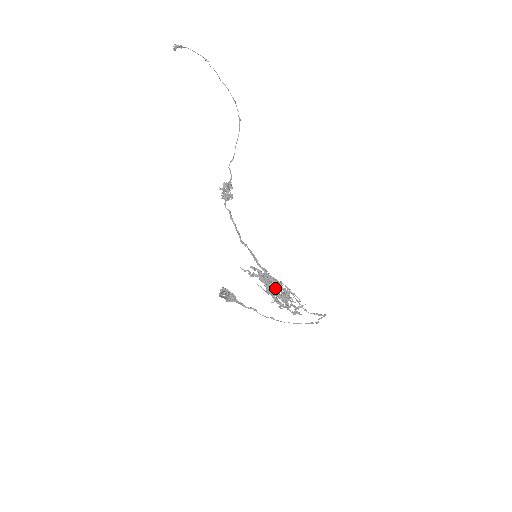
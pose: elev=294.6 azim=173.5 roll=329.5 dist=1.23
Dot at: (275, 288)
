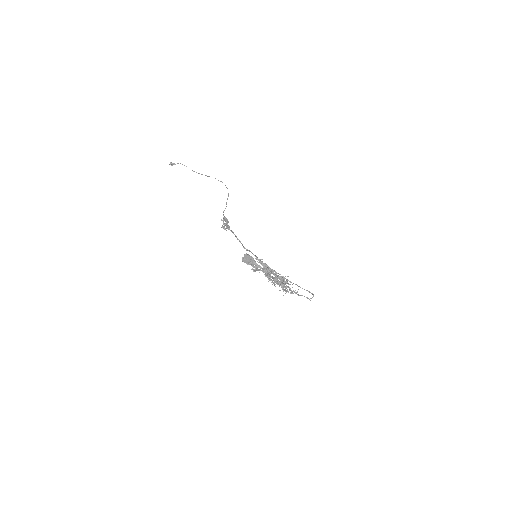
Dot at: (275, 274)
